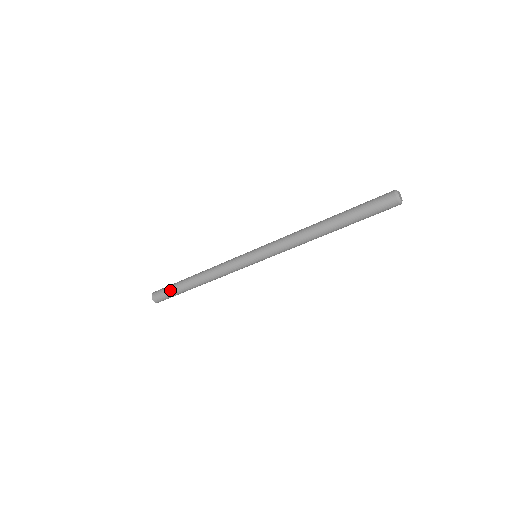
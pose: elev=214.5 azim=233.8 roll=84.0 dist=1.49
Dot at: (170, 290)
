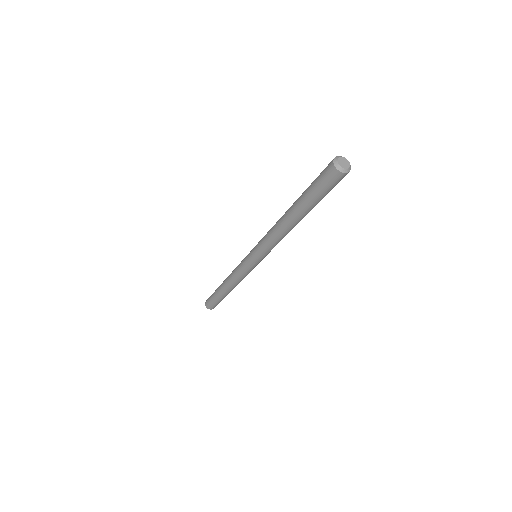
Dot at: occluded
